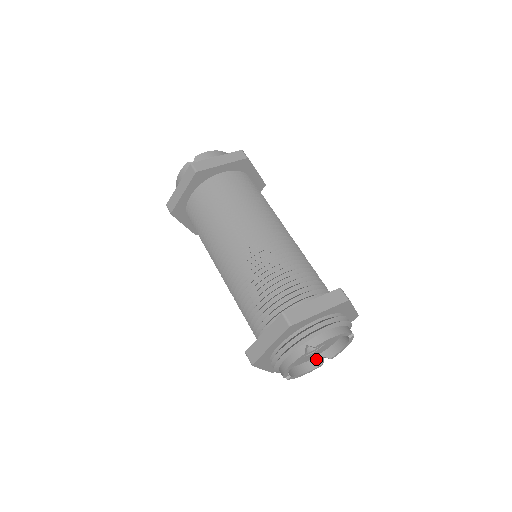
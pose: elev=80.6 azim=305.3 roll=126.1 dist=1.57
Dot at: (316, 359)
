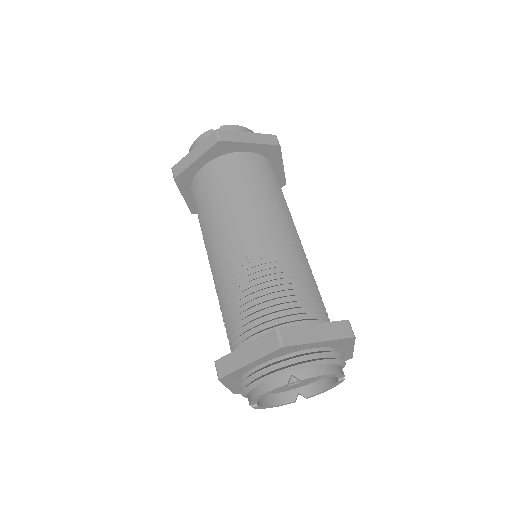
Dot at: (290, 393)
